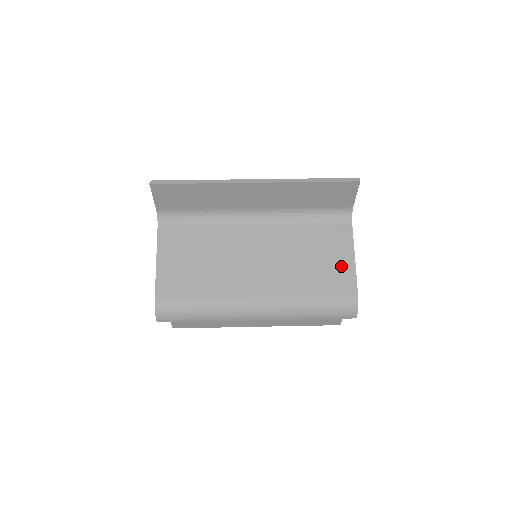
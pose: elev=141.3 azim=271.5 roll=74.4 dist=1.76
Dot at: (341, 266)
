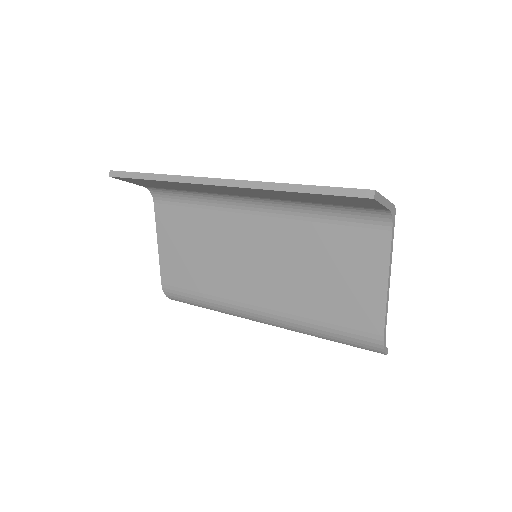
Dot at: (365, 292)
